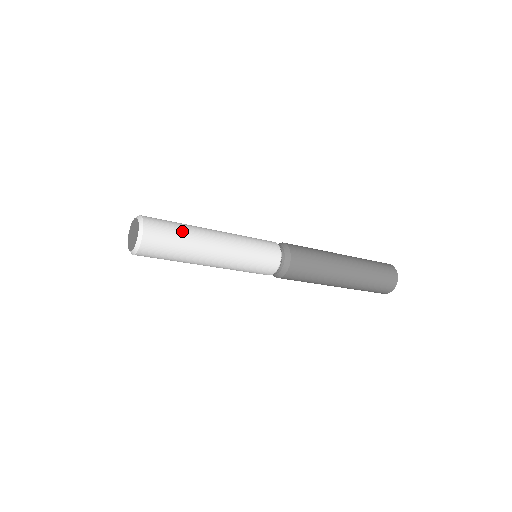
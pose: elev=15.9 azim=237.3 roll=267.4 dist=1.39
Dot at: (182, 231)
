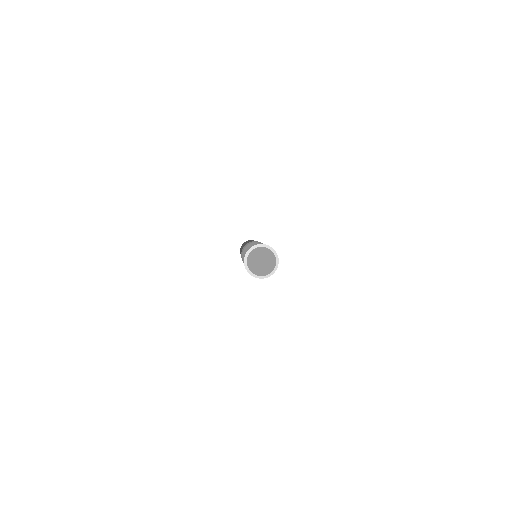
Dot at: occluded
